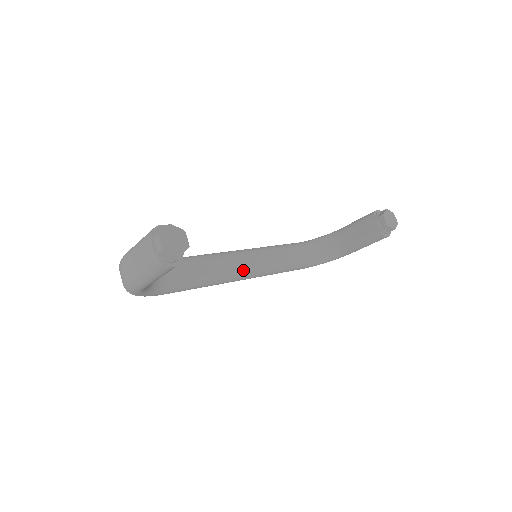
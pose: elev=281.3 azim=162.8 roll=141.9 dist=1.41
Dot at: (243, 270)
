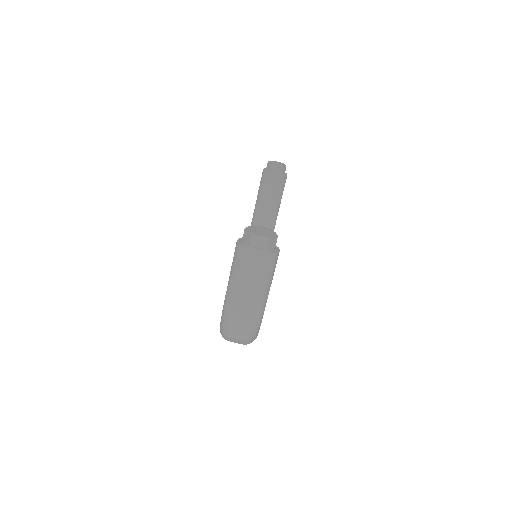
Dot at: occluded
